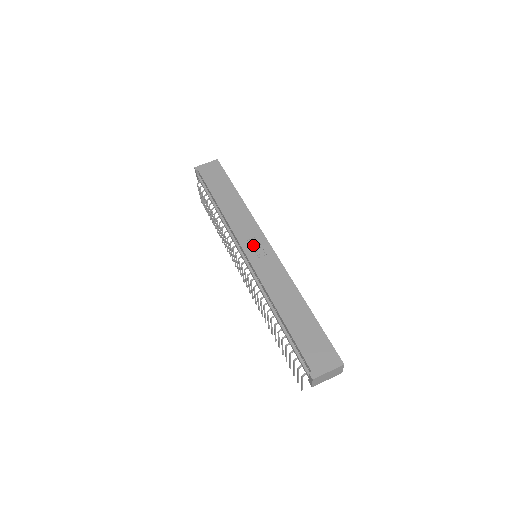
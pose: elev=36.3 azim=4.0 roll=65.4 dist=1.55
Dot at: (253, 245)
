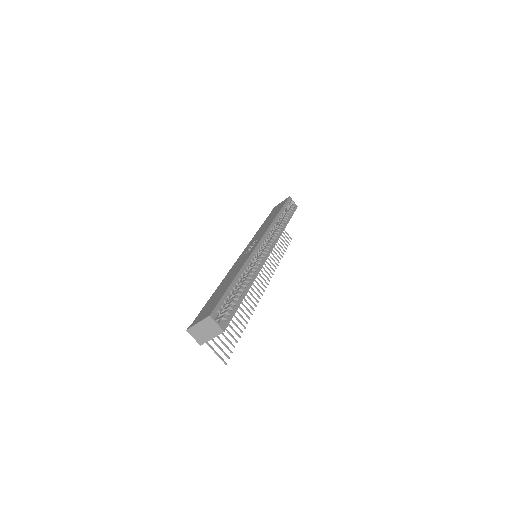
Dot at: occluded
